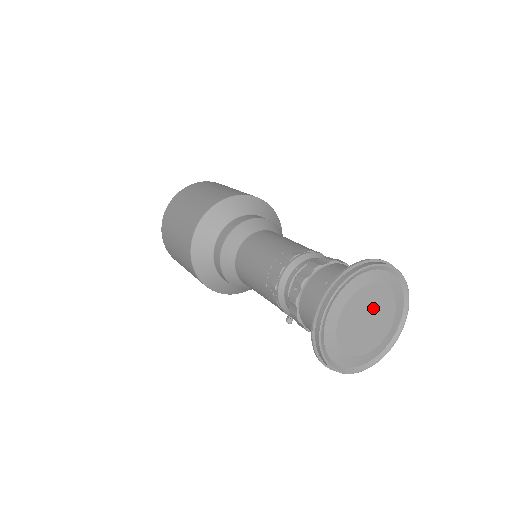
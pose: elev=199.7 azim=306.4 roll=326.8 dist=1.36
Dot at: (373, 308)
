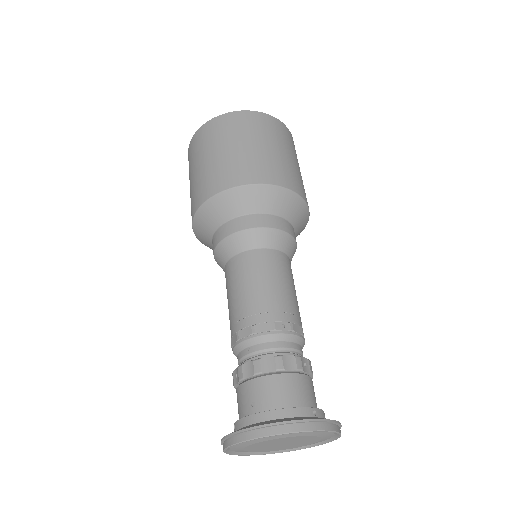
Dot at: (290, 441)
